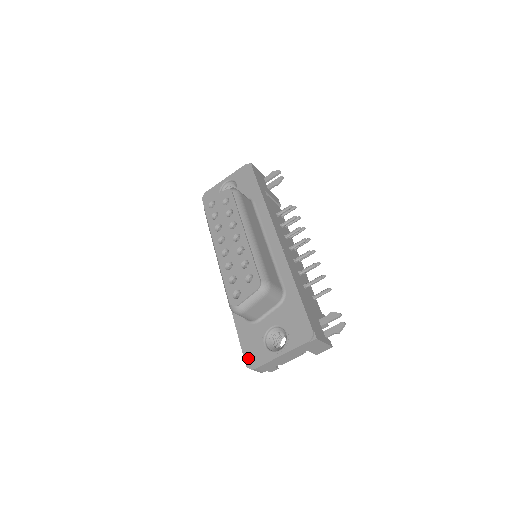
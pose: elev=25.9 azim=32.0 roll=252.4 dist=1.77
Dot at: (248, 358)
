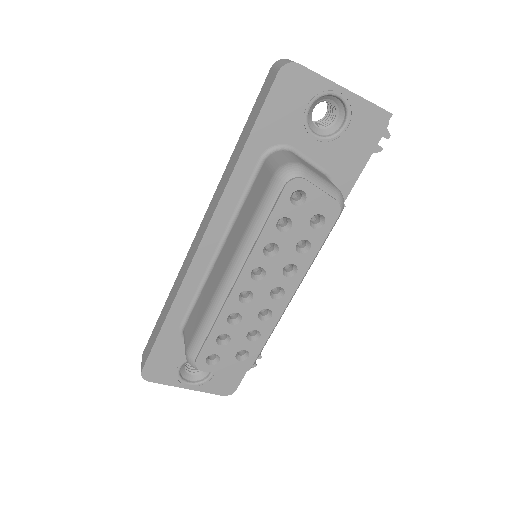
Dot at: (150, 368)
